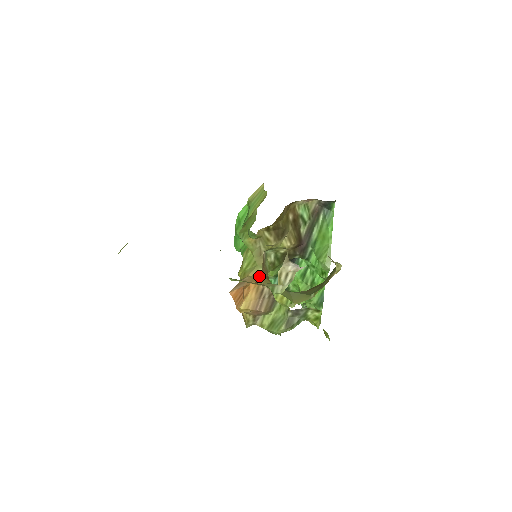
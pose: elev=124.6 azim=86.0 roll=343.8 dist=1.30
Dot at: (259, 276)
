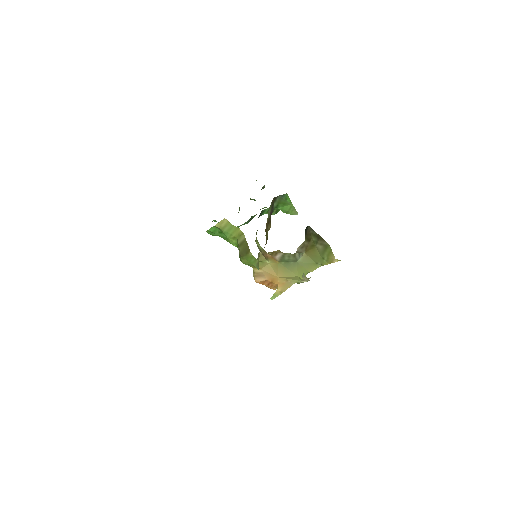
Dot at: (271, 268)
